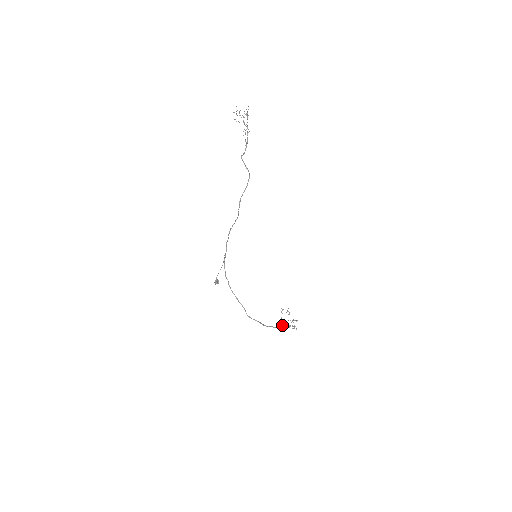
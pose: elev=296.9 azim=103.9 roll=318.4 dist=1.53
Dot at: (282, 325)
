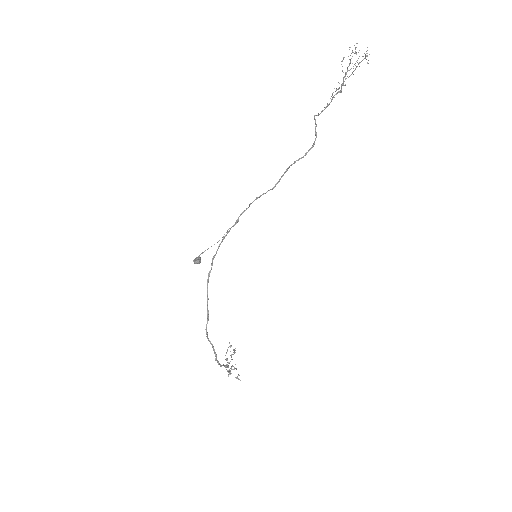
Dot at: (227, 366)
